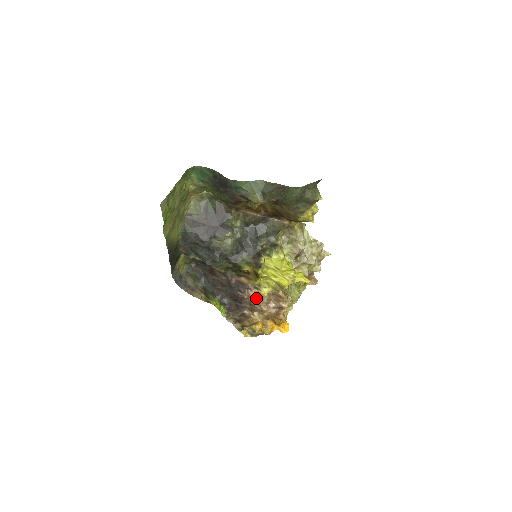
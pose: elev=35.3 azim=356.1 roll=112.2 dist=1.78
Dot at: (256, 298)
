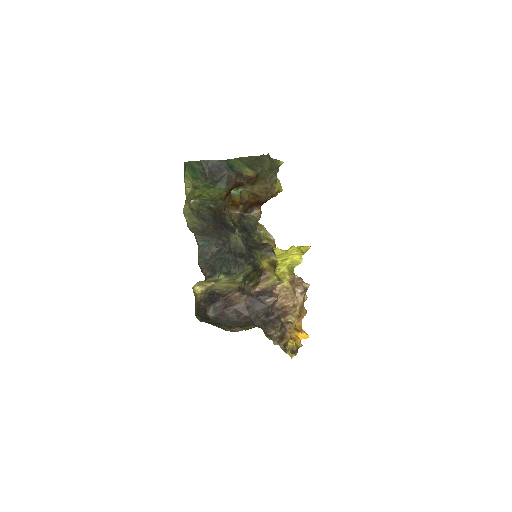
Dot at: (283, 295)
